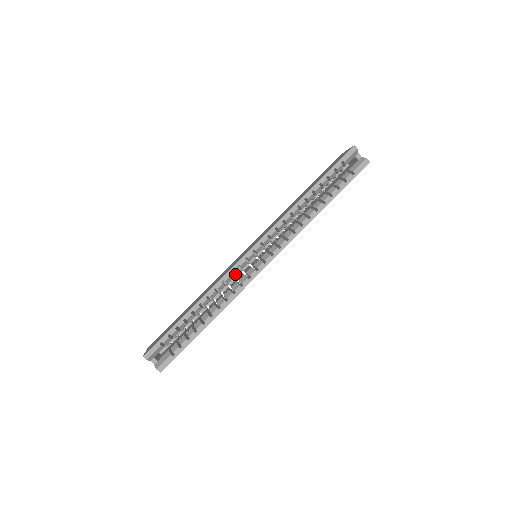
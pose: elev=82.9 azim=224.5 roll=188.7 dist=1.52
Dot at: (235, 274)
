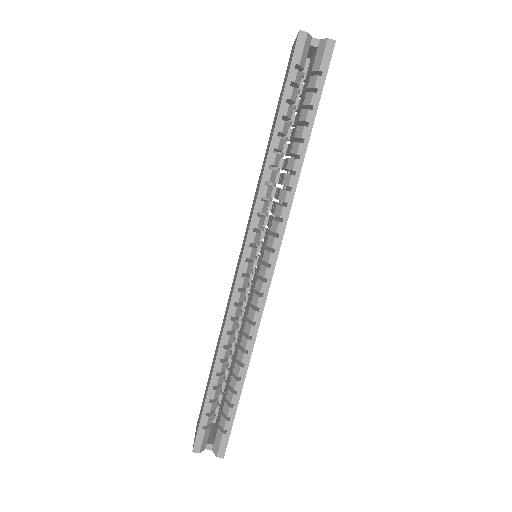
Dot at: (241, 300)
